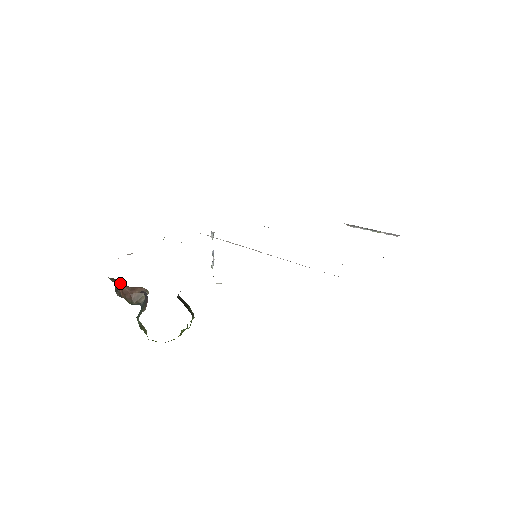
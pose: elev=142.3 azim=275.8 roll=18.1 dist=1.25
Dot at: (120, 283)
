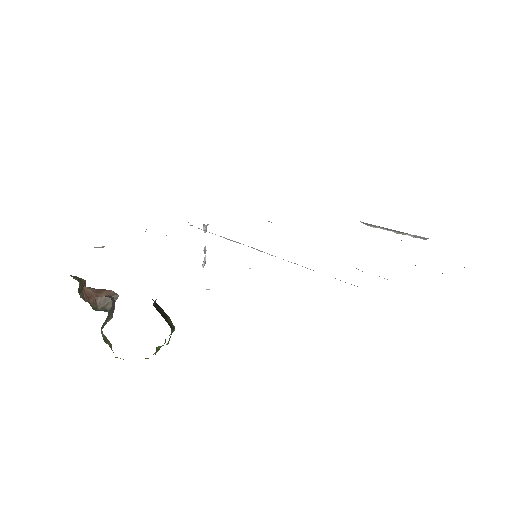
Dot at: (84, 282)
